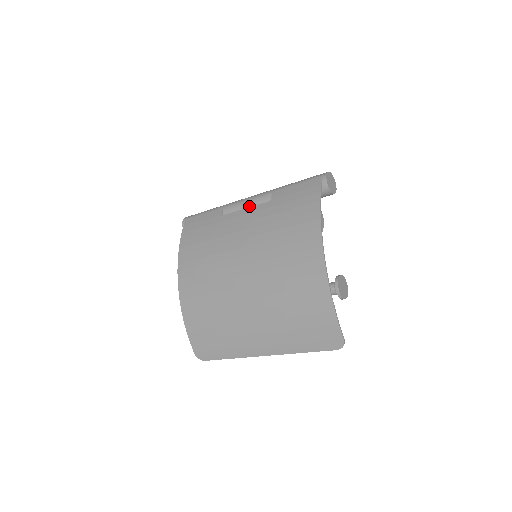
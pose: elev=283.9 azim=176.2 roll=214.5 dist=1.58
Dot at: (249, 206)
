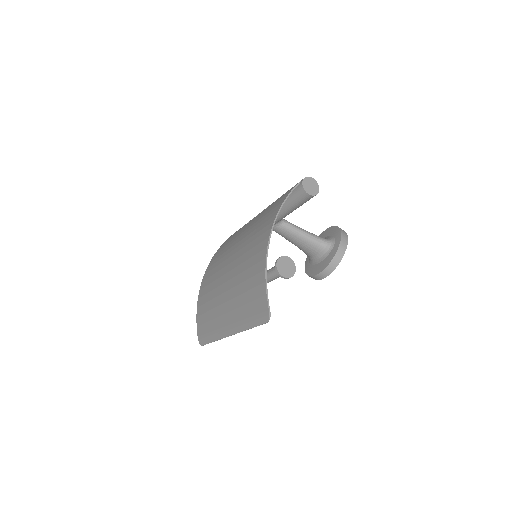
Dot at: occluded
